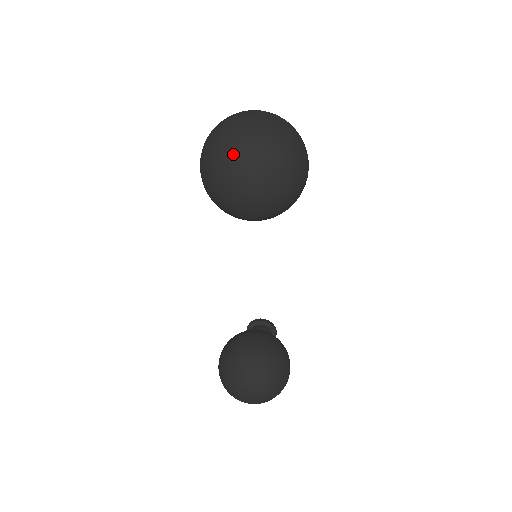
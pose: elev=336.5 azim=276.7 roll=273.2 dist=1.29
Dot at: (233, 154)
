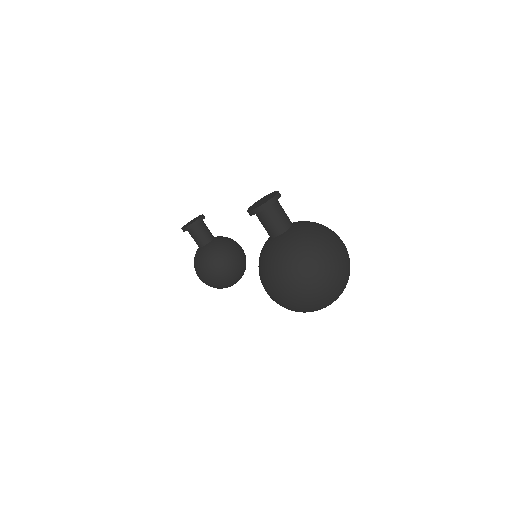
Dot at: occluded
